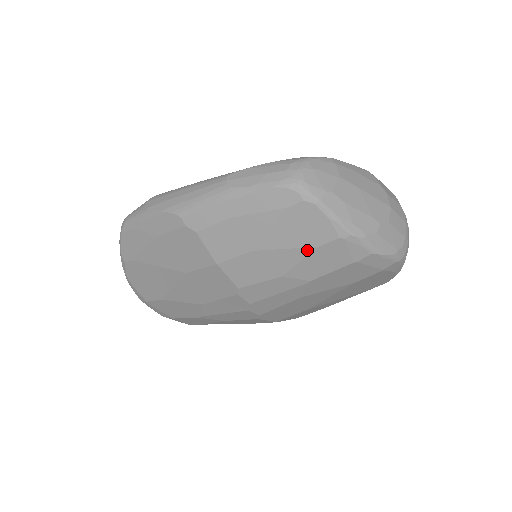
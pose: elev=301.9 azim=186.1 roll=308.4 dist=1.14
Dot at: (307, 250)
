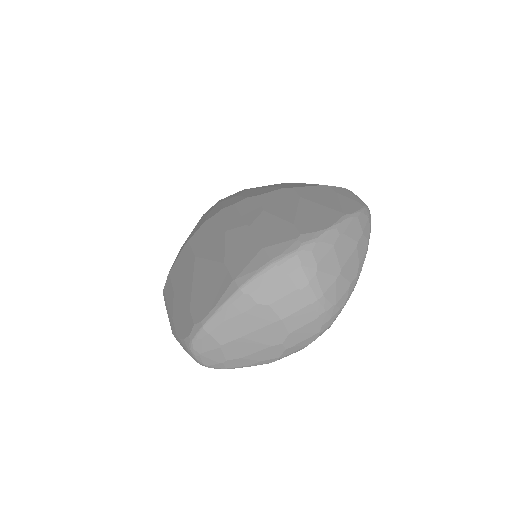
Dot at: occluded
